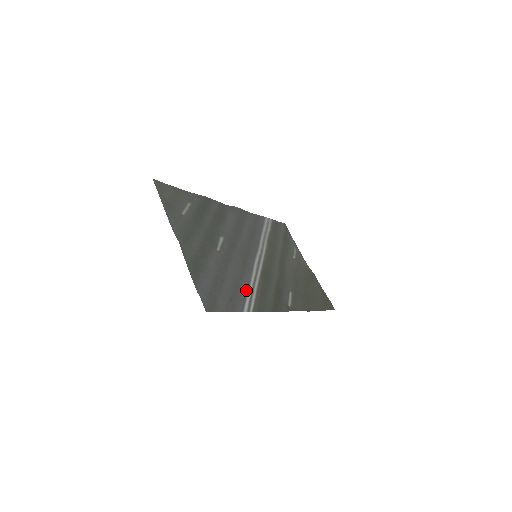
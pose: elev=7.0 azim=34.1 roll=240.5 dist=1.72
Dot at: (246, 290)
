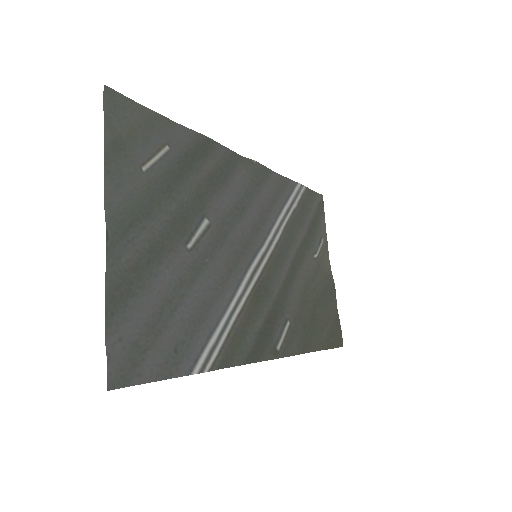
Dot at: (213, 327)
